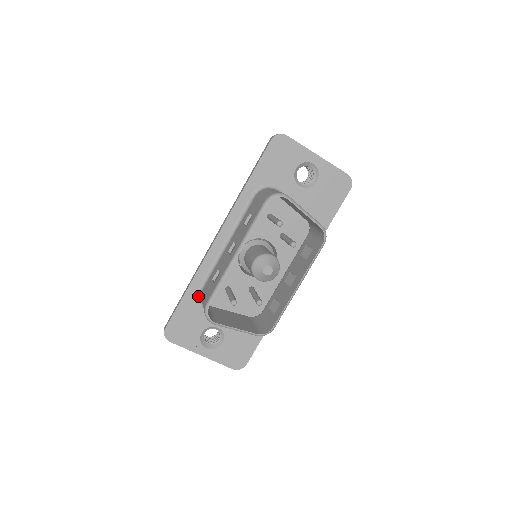
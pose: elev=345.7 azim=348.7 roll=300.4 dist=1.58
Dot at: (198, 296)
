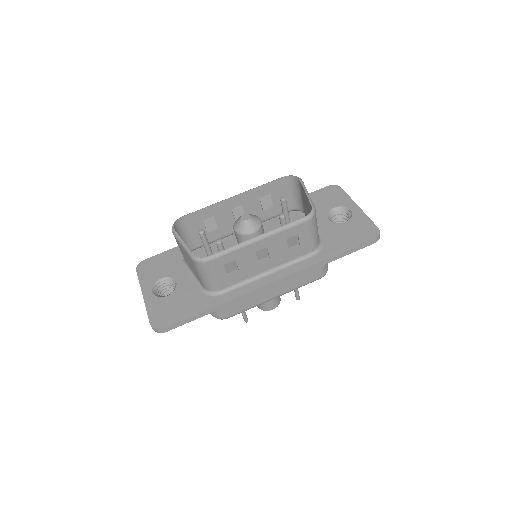
Dot at: occluded
